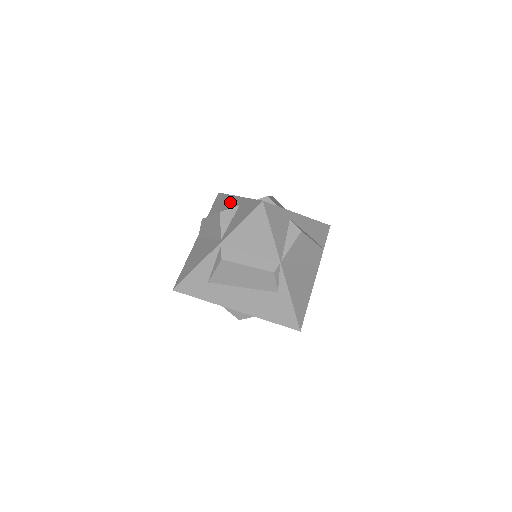
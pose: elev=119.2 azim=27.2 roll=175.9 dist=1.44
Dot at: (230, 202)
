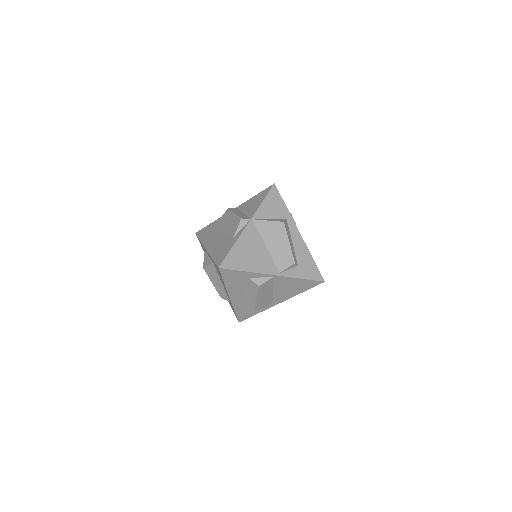
Dot at: occluded
